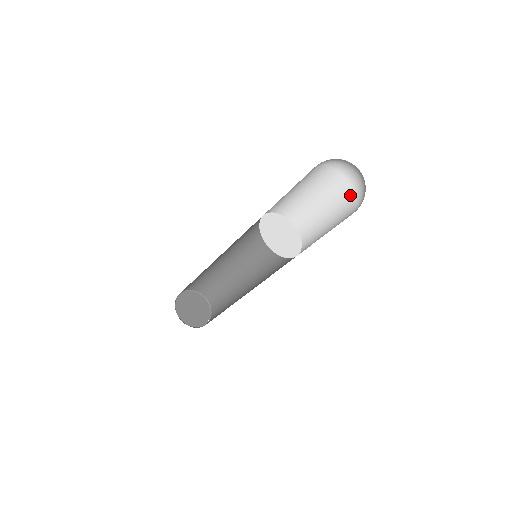
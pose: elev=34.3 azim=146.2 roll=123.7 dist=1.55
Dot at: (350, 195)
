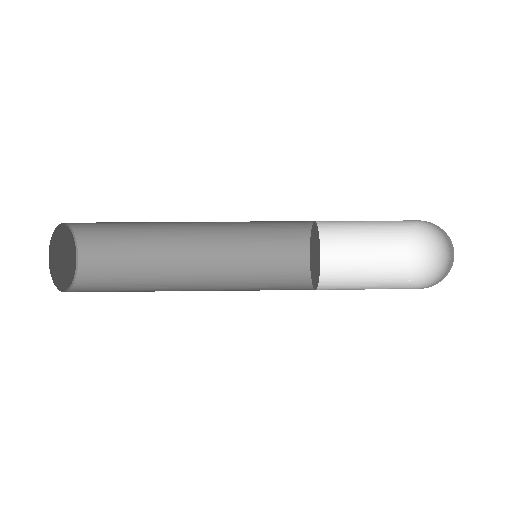
Dot at: (411, 221)
